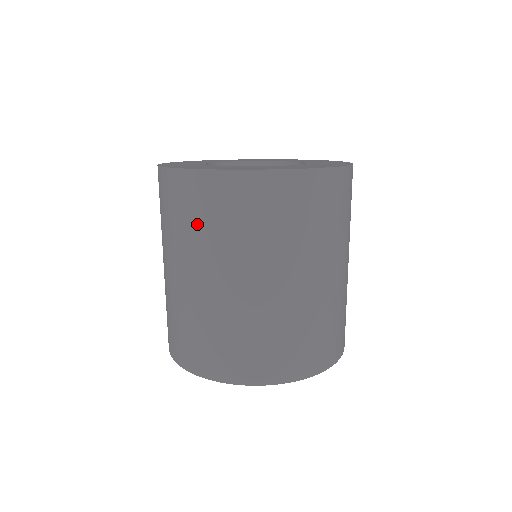
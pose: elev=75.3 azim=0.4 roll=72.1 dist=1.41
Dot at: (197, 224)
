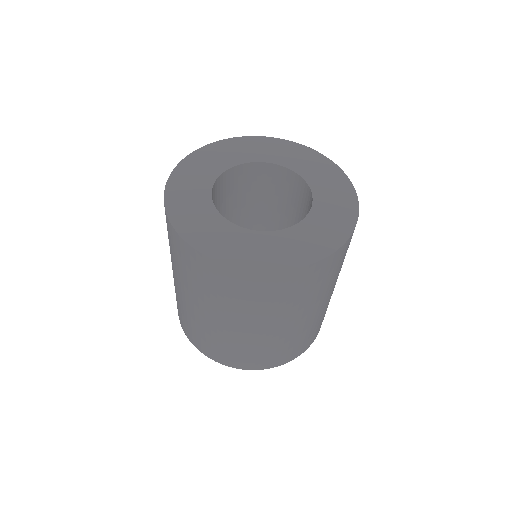
Dot at: (170, 246)
